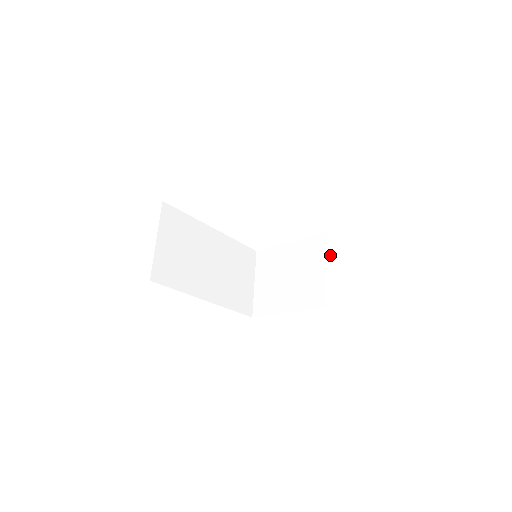
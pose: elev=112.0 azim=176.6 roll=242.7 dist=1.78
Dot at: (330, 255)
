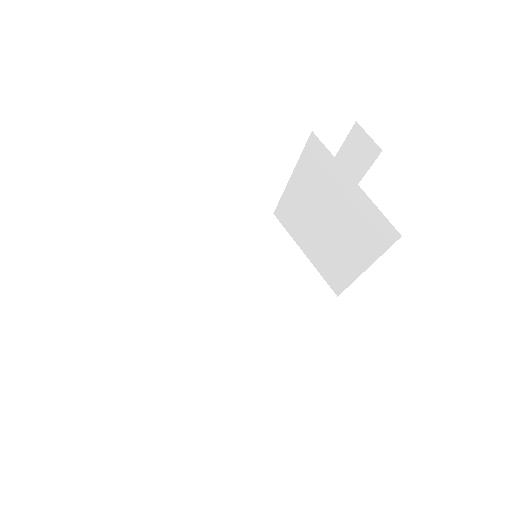
Dot at: (355, 136)
